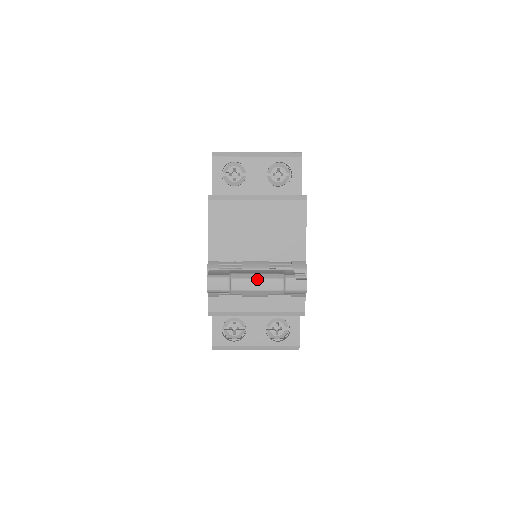
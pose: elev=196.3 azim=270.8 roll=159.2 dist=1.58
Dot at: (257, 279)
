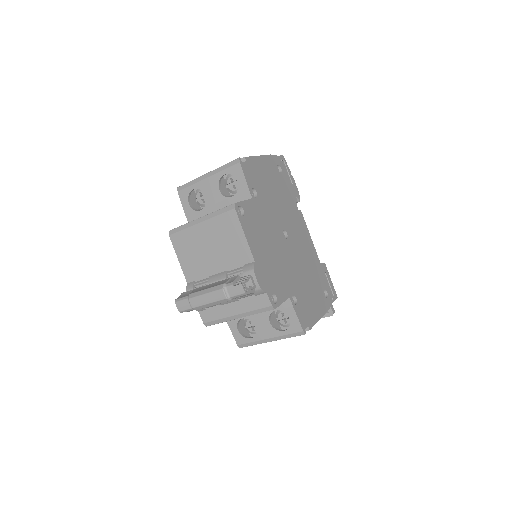
Dot at: (205, 294)
